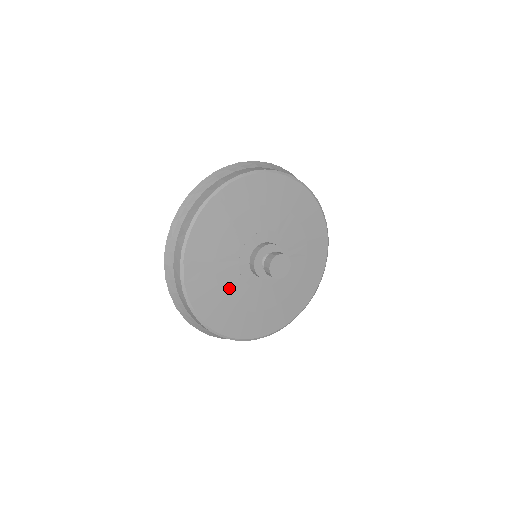
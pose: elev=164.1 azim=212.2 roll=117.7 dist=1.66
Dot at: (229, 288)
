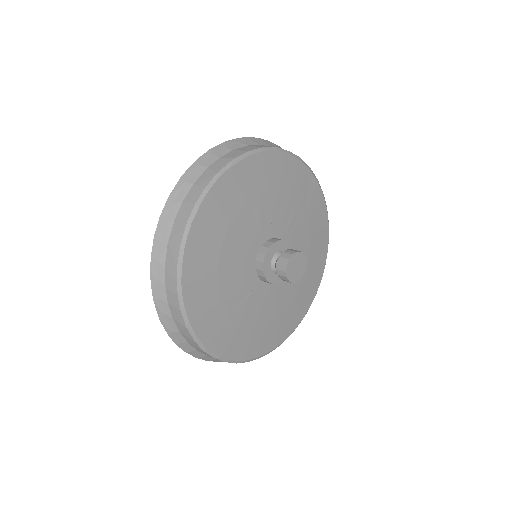
Dot at: (259, 315)
